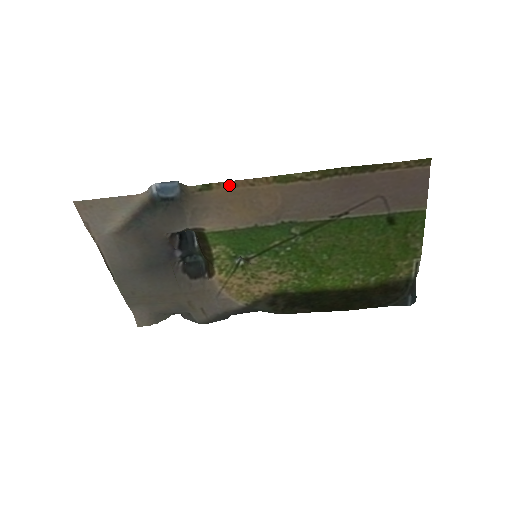
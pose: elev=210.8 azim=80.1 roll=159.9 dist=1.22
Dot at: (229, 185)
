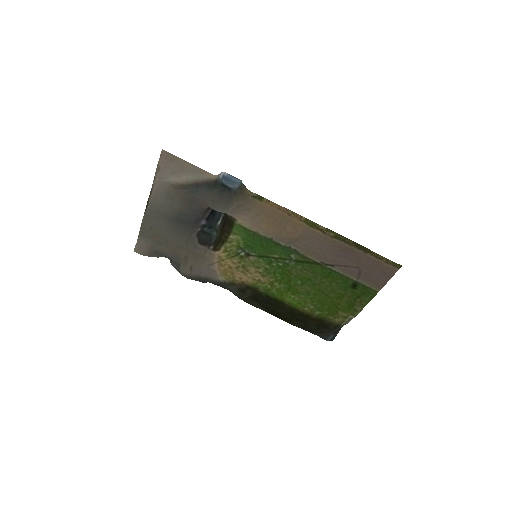
Dot at: (275, 206)
